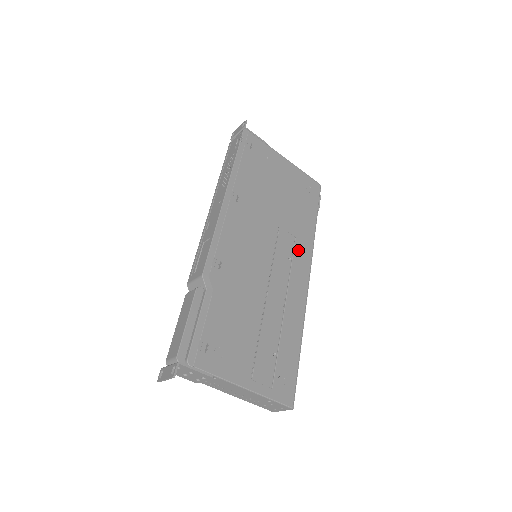
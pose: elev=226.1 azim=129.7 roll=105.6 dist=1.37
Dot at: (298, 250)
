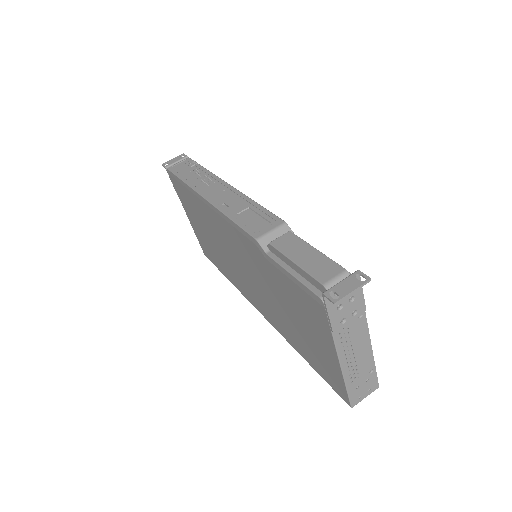
Dot at: occluded
